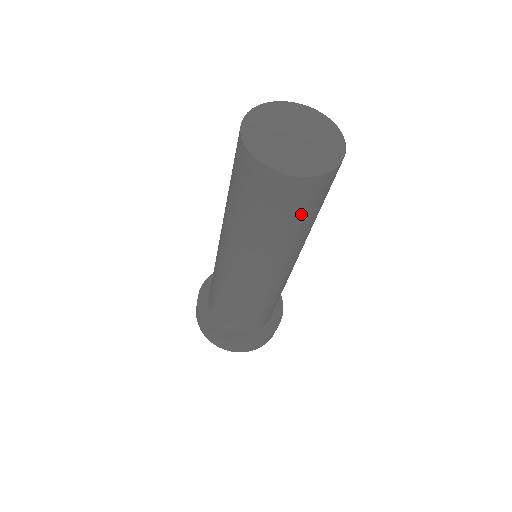
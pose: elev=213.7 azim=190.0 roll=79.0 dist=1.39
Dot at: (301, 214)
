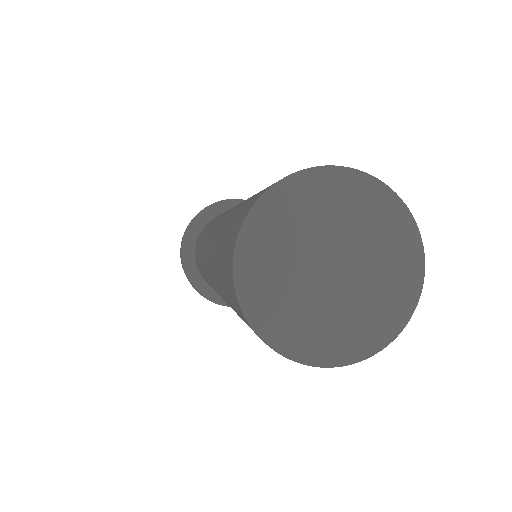
Dot at: occluded
